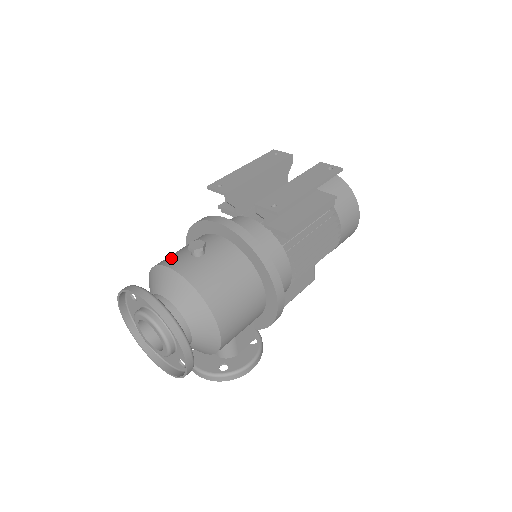
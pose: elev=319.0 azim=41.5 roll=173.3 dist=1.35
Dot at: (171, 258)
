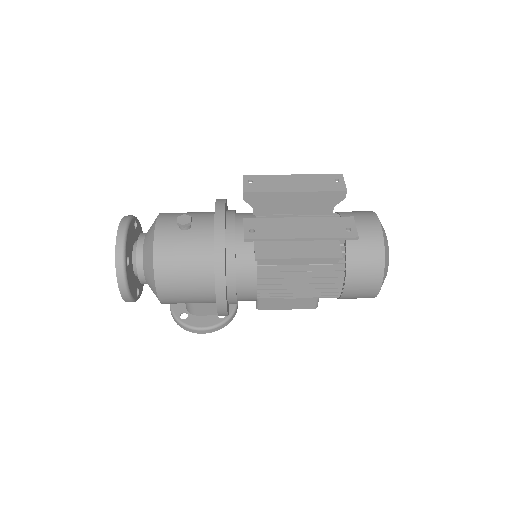
Dot at: (169, 216)
